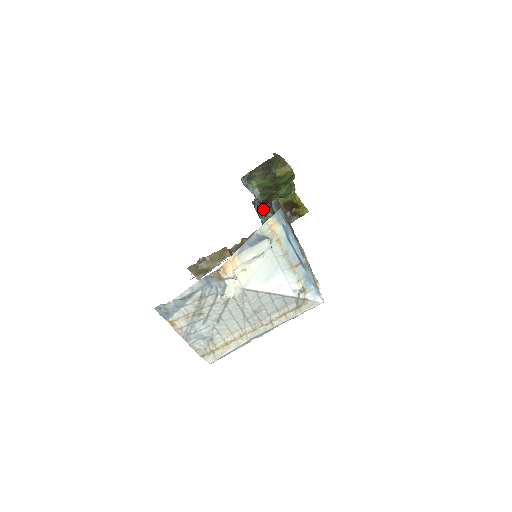
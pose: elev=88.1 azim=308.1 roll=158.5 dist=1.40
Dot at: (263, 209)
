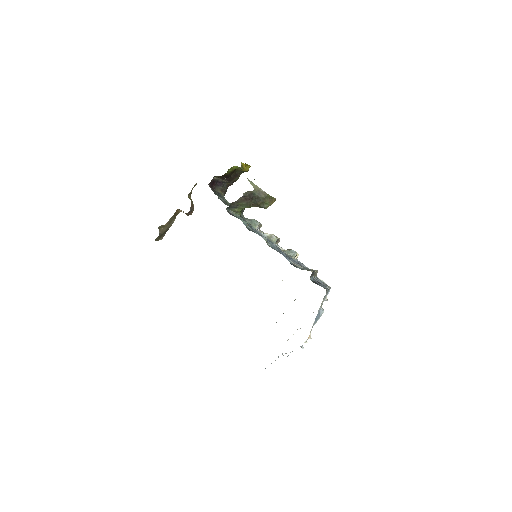
Dot at: (212, 180)
